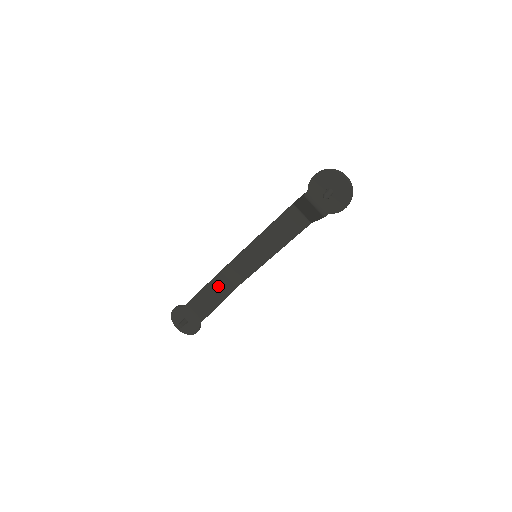
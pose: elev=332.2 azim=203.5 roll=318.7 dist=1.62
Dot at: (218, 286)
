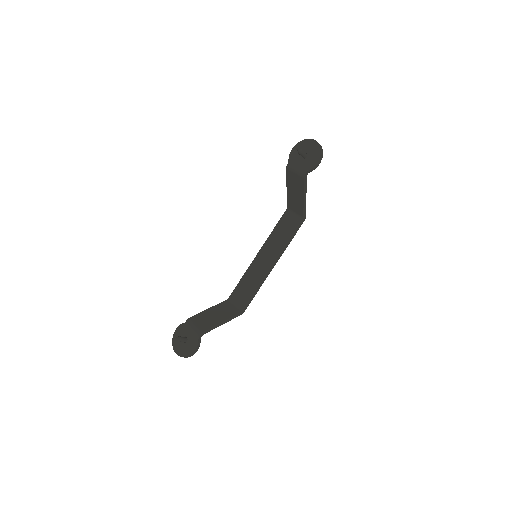
Dot at: (223, 309)
